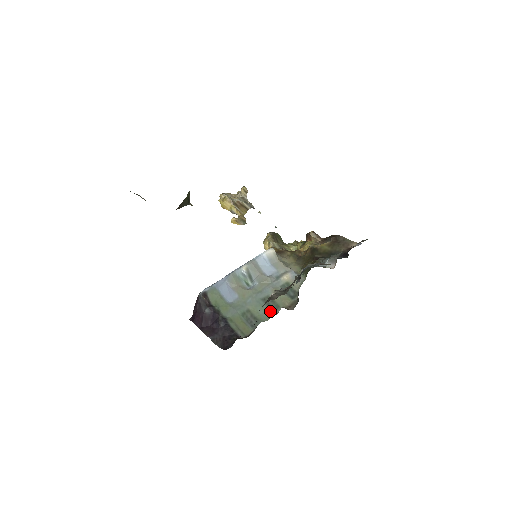
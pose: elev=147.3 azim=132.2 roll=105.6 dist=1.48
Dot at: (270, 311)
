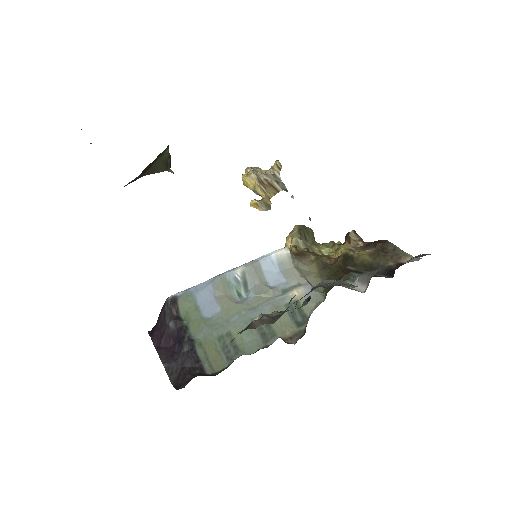
Dot at: (260, 340)
